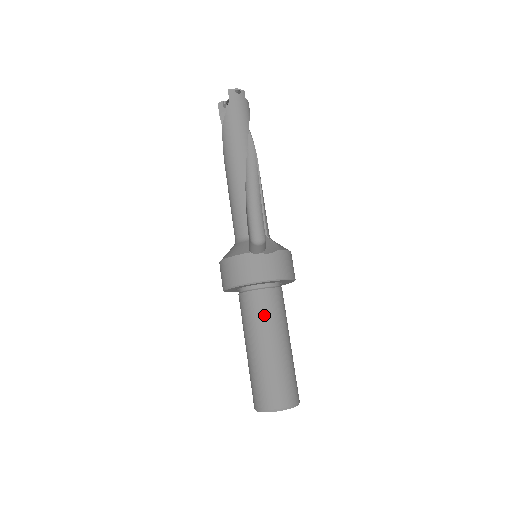
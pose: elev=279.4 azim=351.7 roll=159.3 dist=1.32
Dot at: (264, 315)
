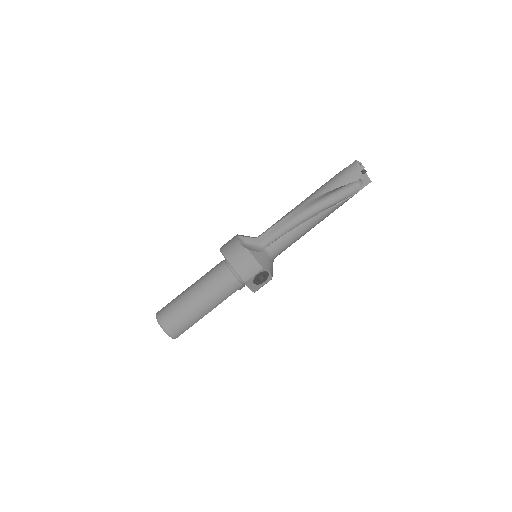
Dot at: (209, 274)
